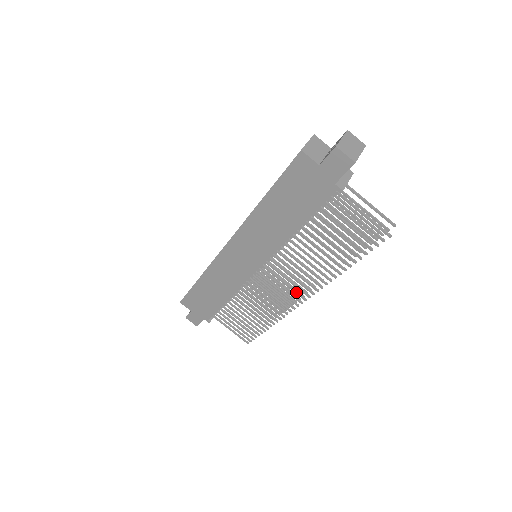
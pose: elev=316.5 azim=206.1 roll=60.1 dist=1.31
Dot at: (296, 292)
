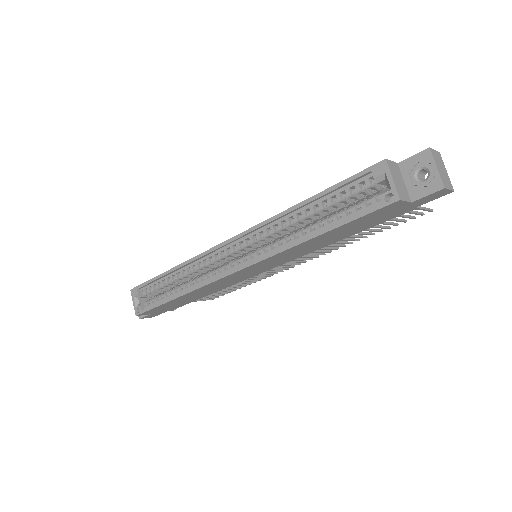
Dot at: (299, 262)
